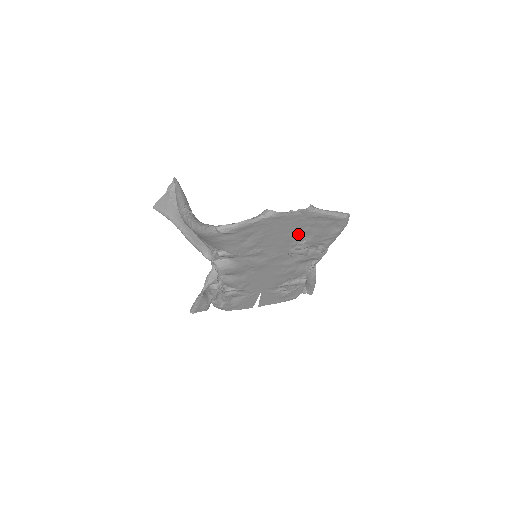
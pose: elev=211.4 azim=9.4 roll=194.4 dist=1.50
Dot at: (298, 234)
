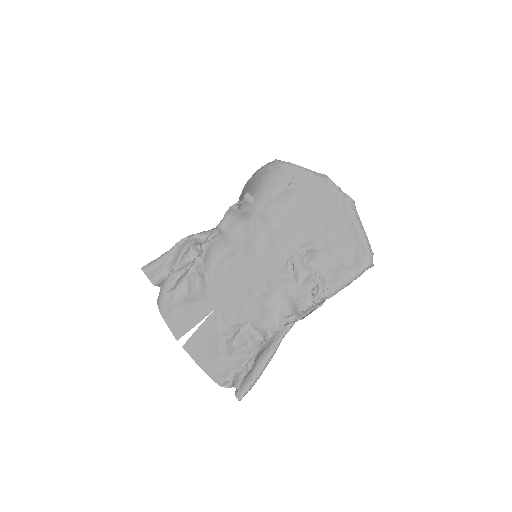
Dot at: (319, 233)
